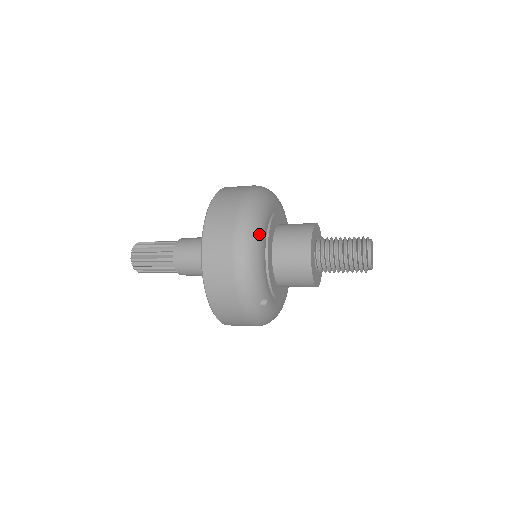
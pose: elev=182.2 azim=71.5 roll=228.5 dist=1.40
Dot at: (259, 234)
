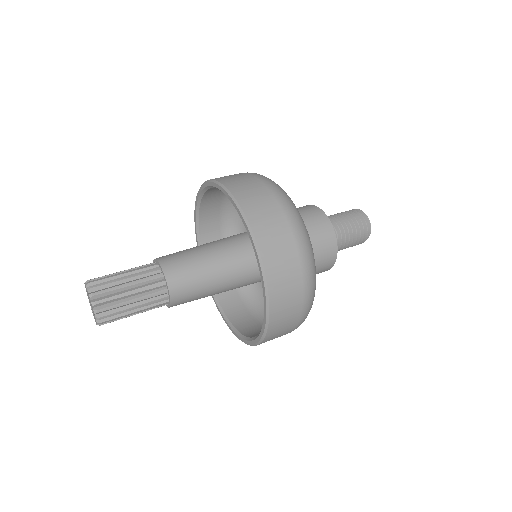
Dot at: (307, 232)
